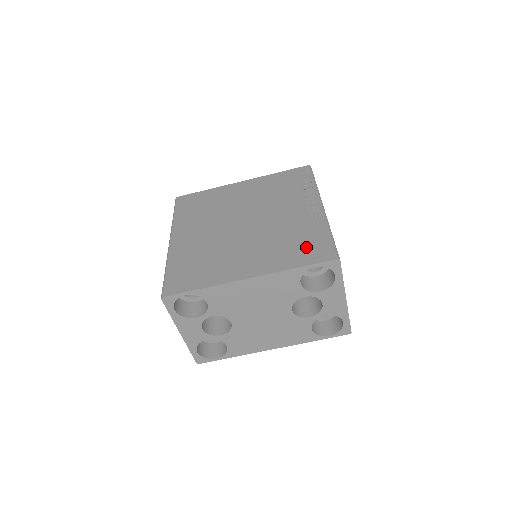
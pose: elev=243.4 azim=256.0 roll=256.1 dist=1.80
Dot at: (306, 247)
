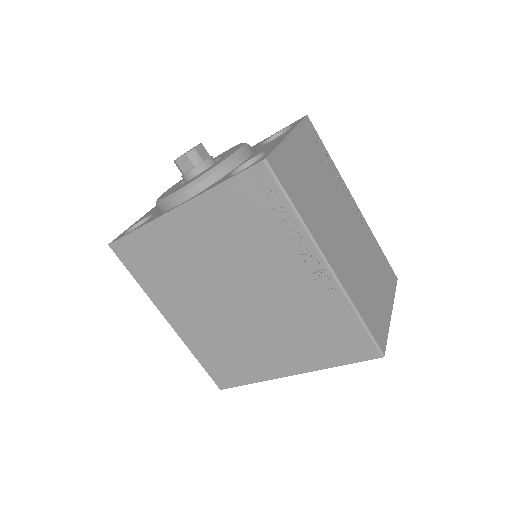
Dot at: (337, 340)
